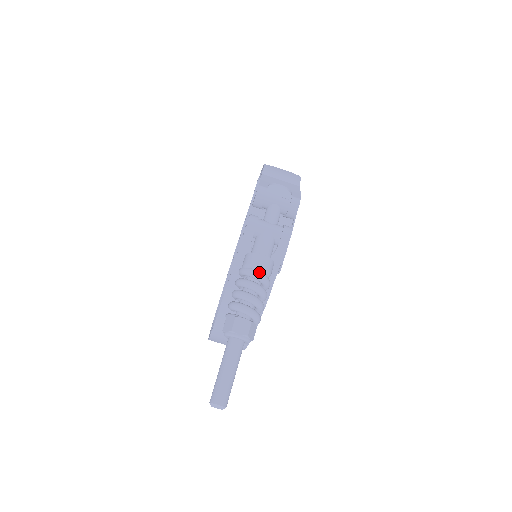
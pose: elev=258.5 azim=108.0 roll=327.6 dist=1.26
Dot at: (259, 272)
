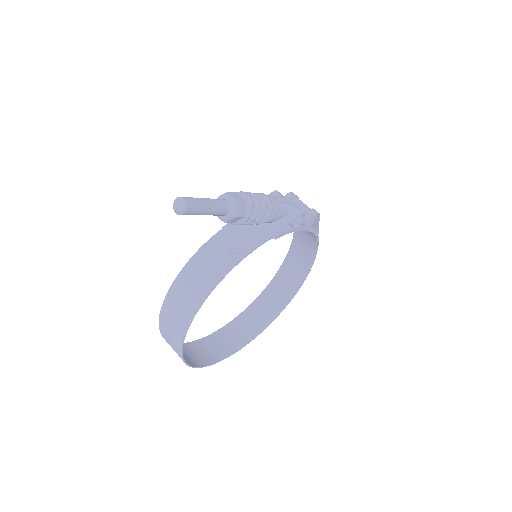
Dot at: (269, 197)
